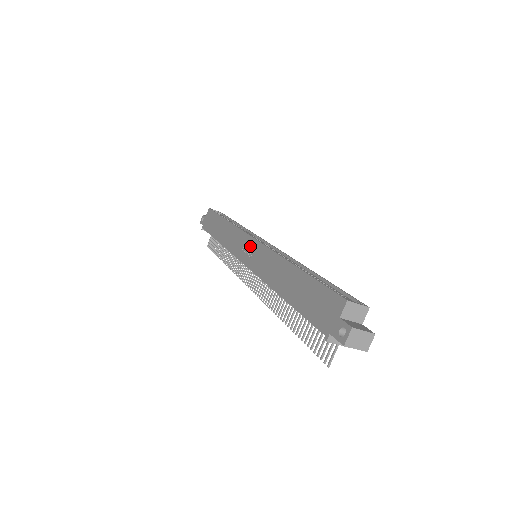
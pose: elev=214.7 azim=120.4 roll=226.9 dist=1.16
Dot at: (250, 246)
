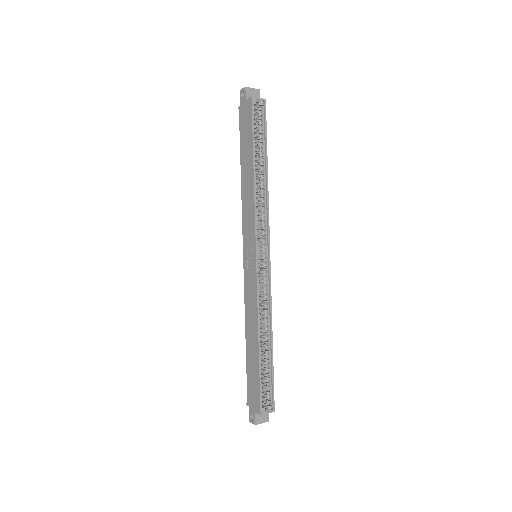
Dot at: (252, 257)
